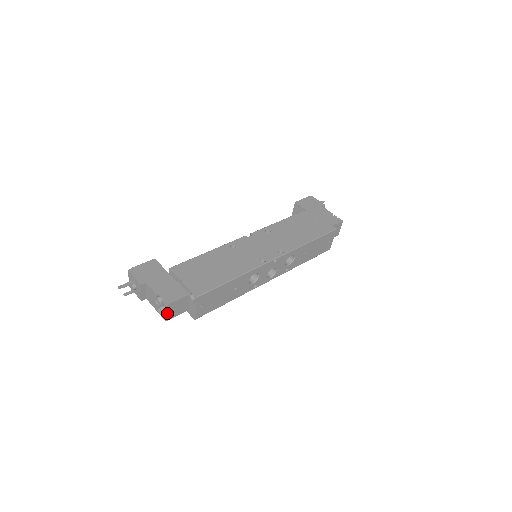
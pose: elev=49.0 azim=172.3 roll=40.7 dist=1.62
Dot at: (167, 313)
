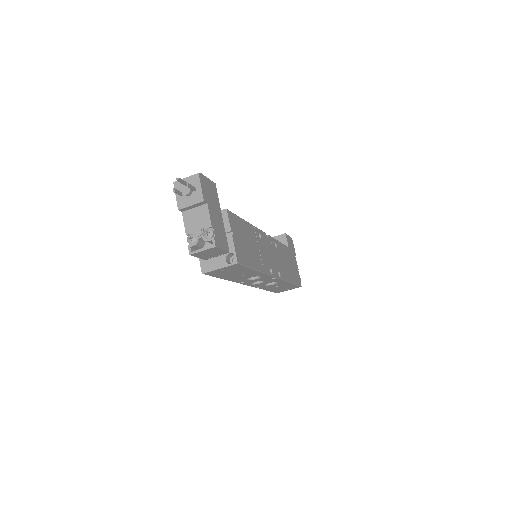
Dot at: (203, 251)
